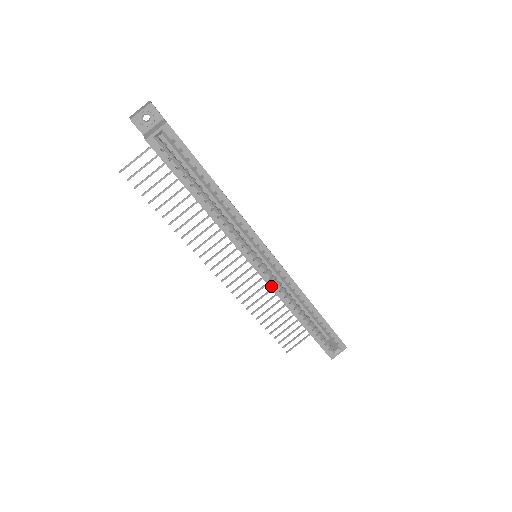
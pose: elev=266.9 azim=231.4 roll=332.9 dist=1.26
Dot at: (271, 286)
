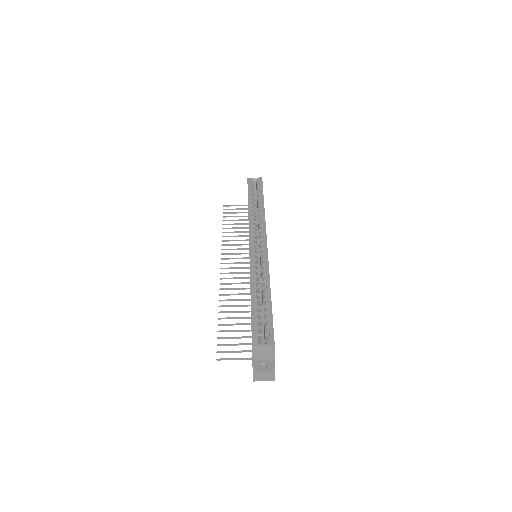
Dot at: (251, 258)
